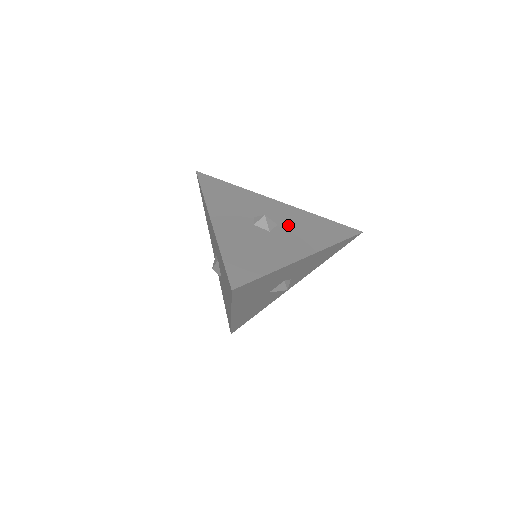
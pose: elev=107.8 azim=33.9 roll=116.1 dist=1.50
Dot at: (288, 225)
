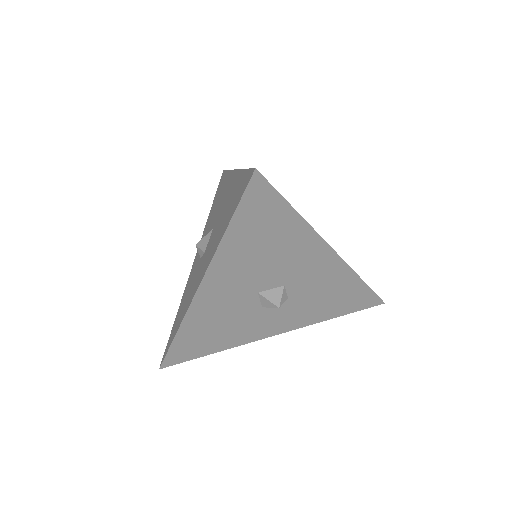
Dot at: occluded
